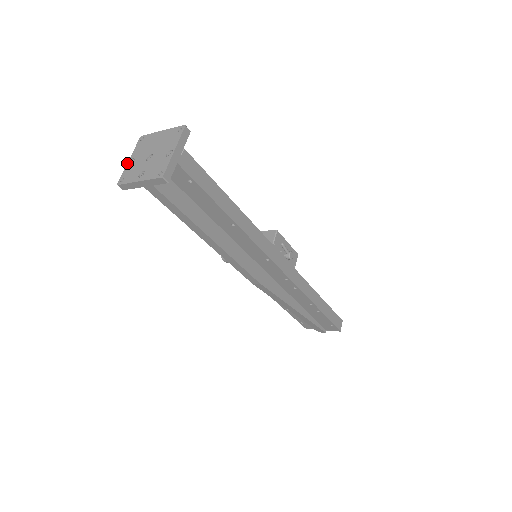
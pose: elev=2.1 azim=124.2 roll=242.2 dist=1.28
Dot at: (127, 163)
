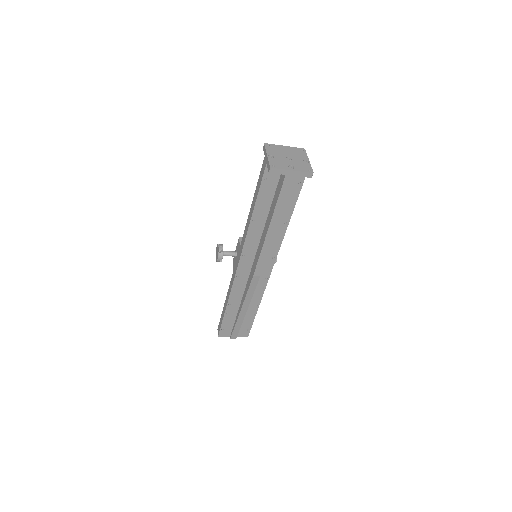
Dot at: (268, 156)
